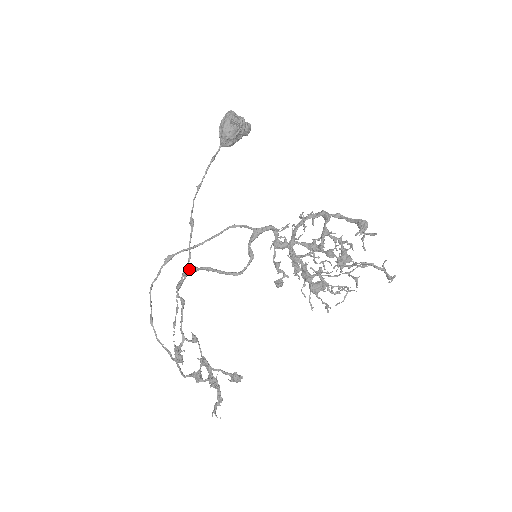
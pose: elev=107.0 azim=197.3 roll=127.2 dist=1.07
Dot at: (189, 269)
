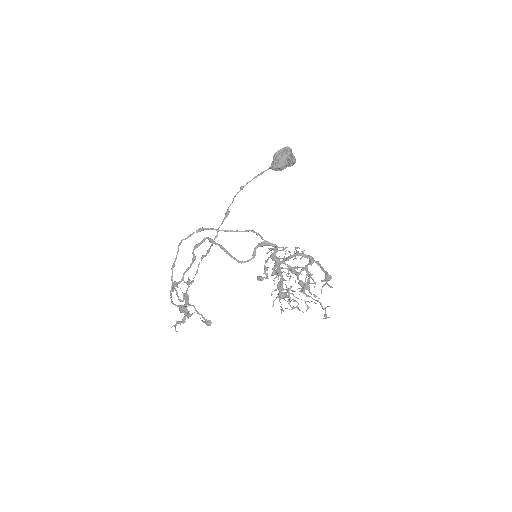
Dot at: (208, 239)
